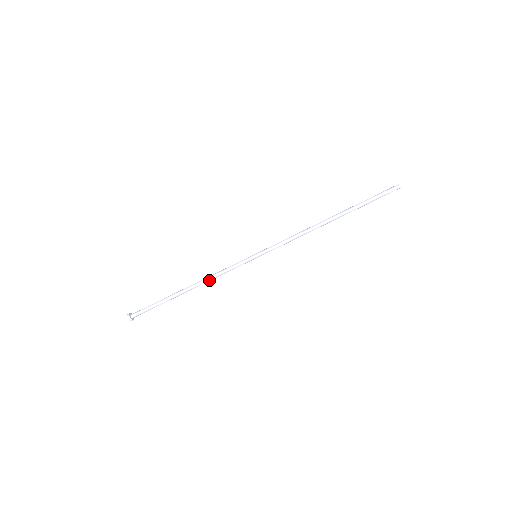
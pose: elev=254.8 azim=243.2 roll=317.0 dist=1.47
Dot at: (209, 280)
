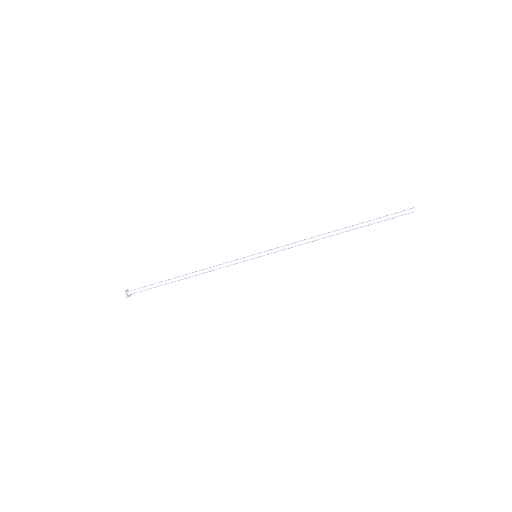
Dot at: occluded
